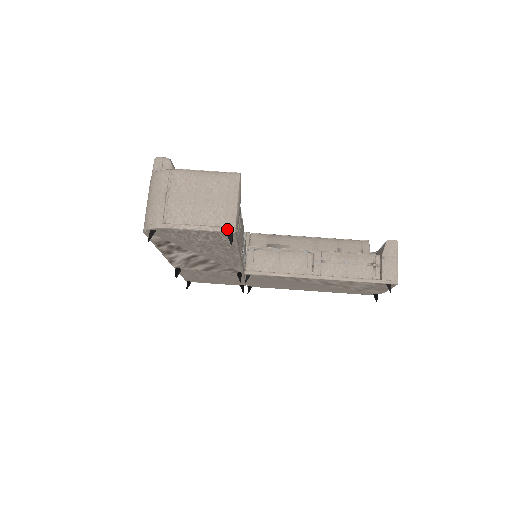
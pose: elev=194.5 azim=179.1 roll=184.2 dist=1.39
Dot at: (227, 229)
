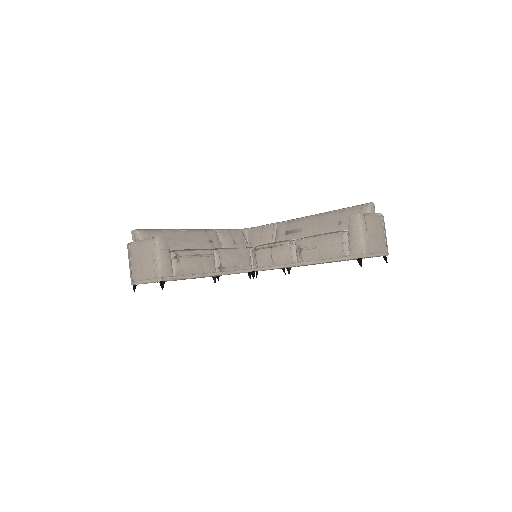
Dot at: (157, 280)
